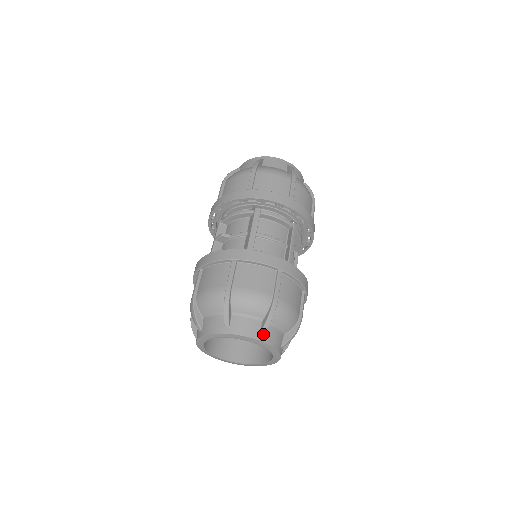
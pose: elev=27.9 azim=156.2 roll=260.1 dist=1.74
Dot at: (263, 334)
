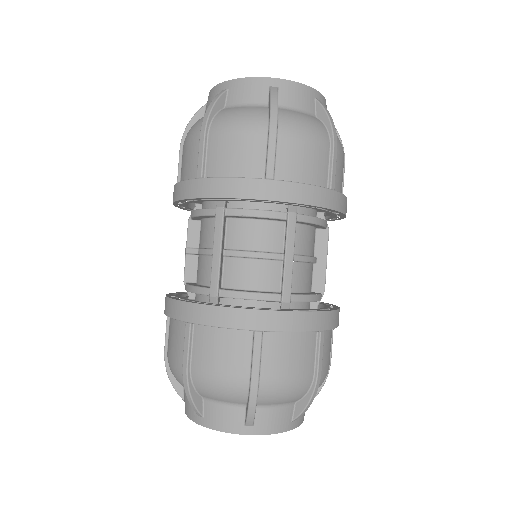
Dot at: (250, 425)
